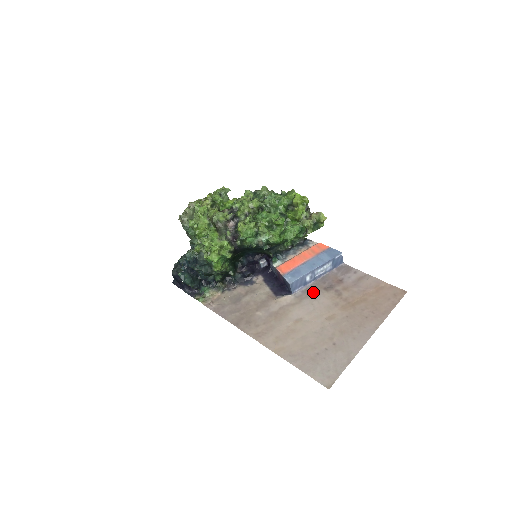
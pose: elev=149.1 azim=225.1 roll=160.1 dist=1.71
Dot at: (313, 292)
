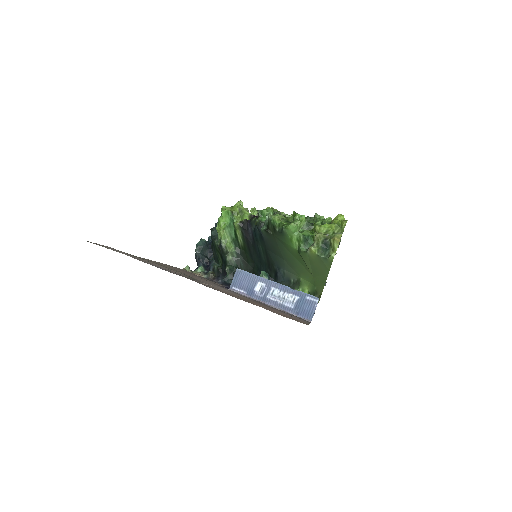
Dot at: occluded
